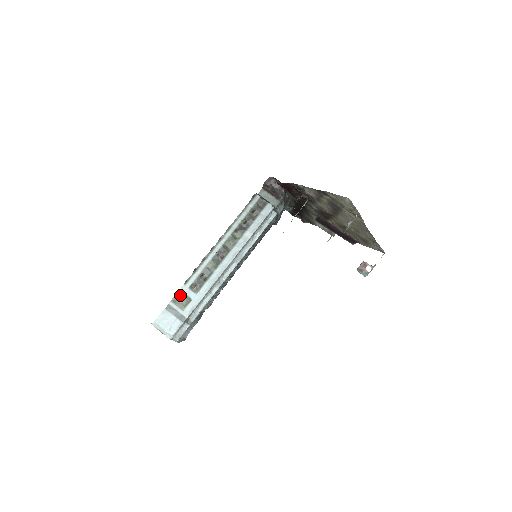
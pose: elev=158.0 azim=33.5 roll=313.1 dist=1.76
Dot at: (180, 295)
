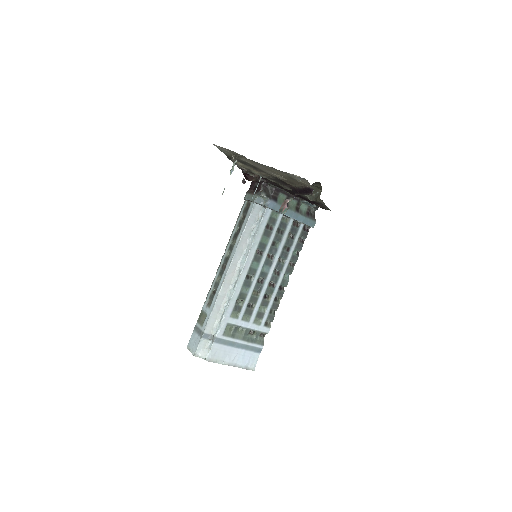
Dot at: (202, 314)
